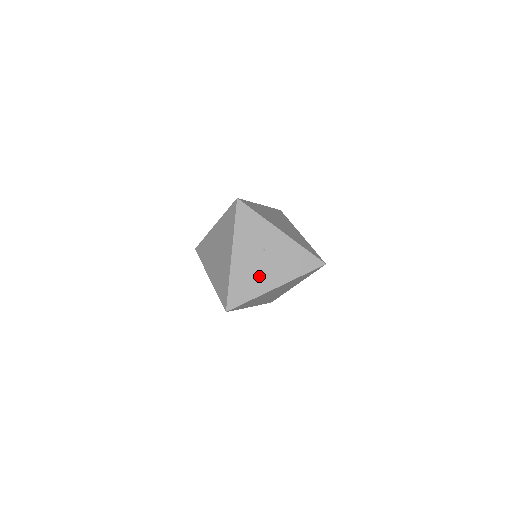
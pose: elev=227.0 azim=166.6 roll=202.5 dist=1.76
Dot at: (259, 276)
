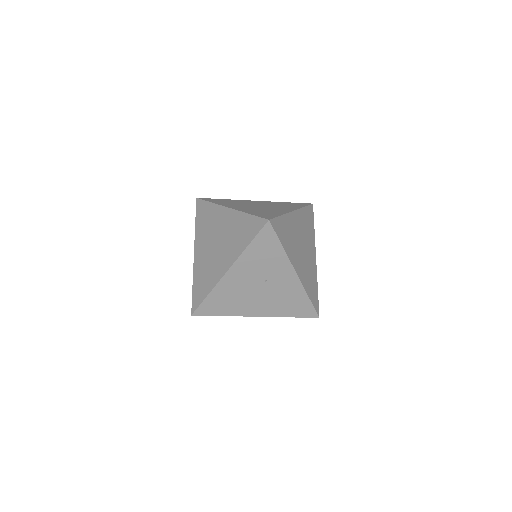
Dot at: (245, 300)
